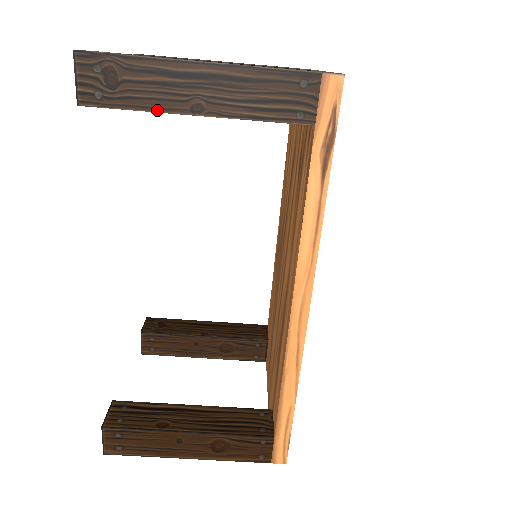
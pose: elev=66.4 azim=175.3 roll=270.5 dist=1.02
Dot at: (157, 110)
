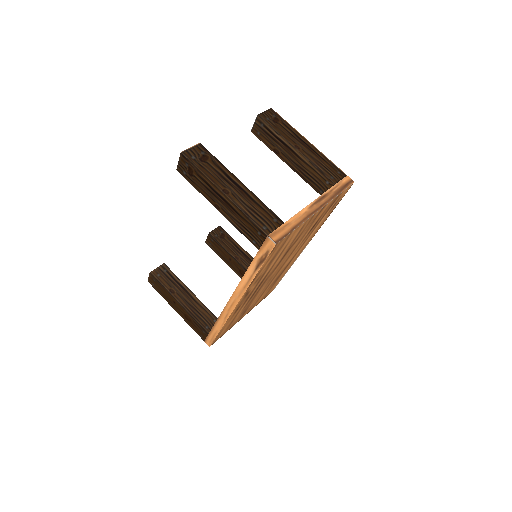
Dot at: (203, 195)
